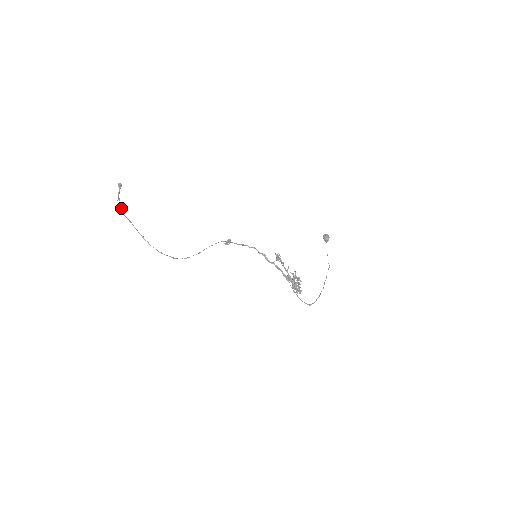
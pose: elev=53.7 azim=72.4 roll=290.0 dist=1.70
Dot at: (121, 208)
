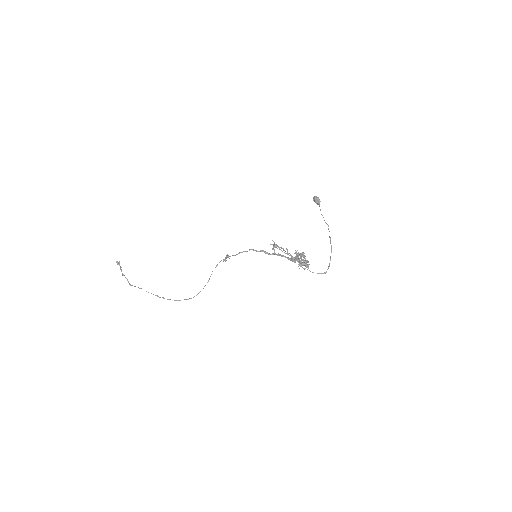
Dot at: (128, 281)
